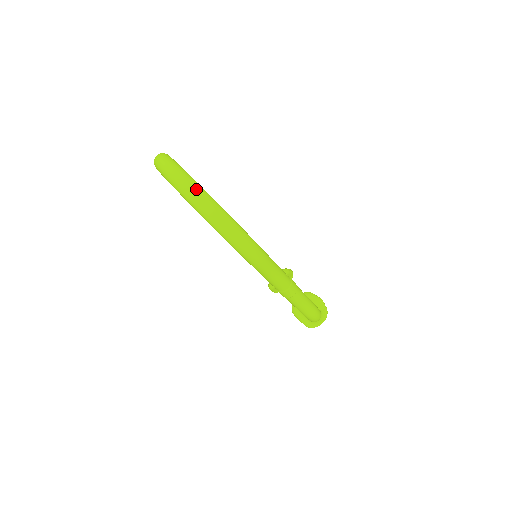
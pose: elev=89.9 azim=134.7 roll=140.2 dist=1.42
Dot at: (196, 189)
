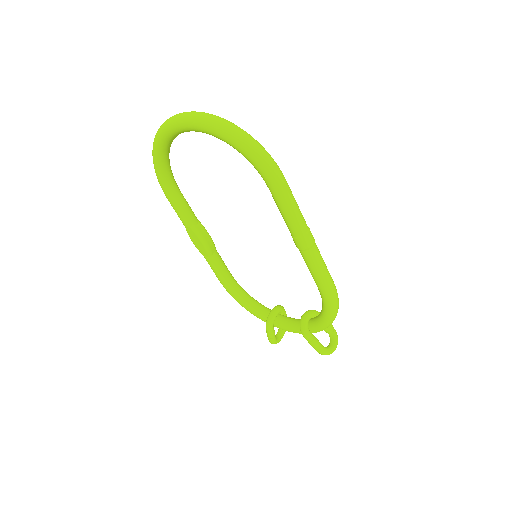
Dot at: (210, 114)
